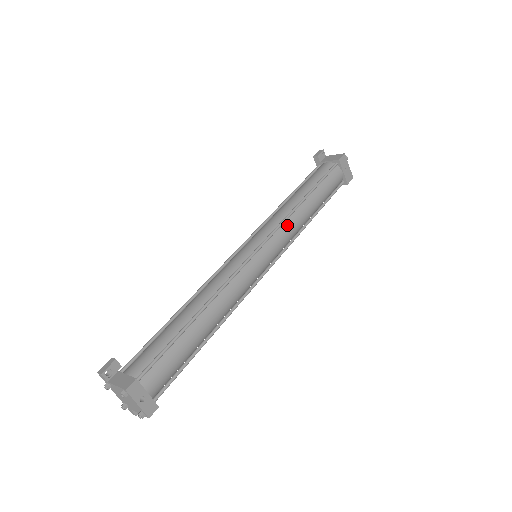
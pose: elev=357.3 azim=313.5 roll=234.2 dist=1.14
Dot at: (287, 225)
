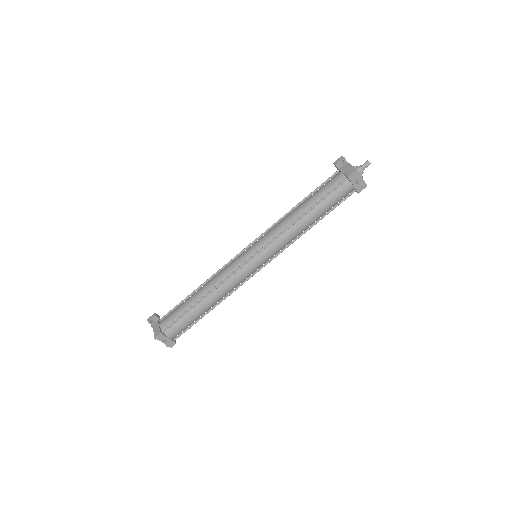
Dot at: (281, 238)
